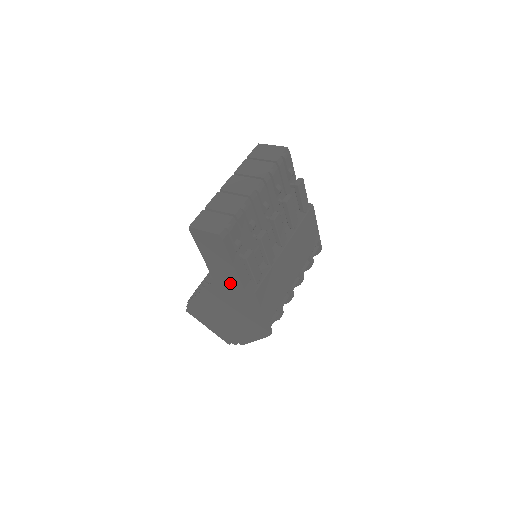
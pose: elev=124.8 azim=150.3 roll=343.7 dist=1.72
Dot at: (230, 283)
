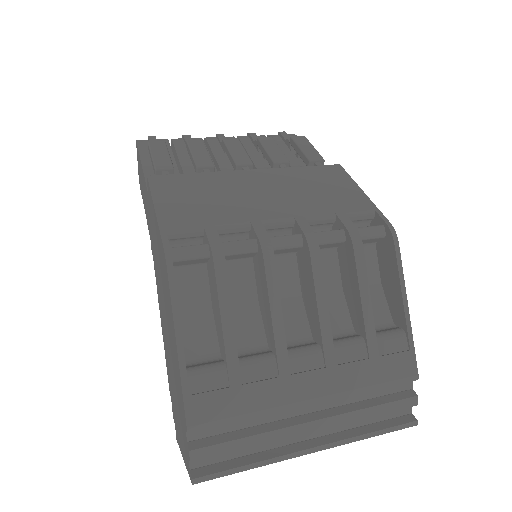
Dot at: occluded
